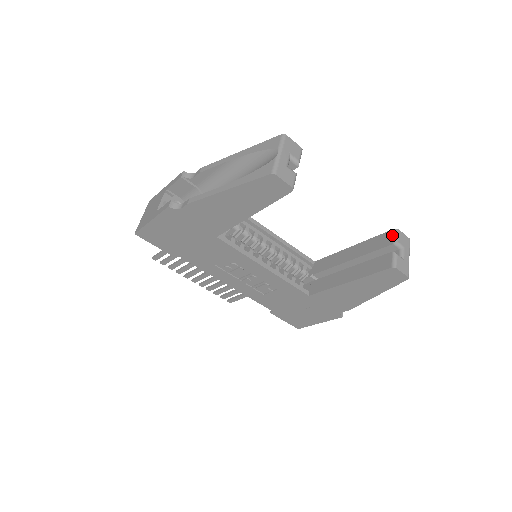
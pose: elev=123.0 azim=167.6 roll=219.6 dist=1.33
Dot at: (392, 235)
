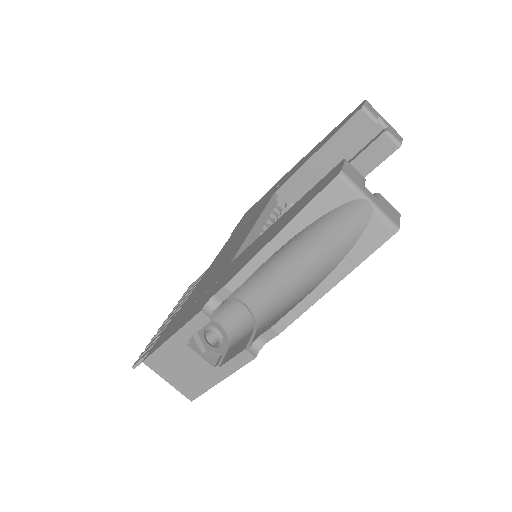
Dot at: (366, 116)
